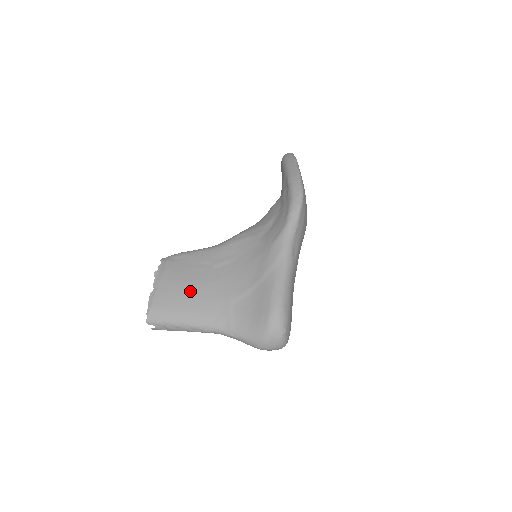
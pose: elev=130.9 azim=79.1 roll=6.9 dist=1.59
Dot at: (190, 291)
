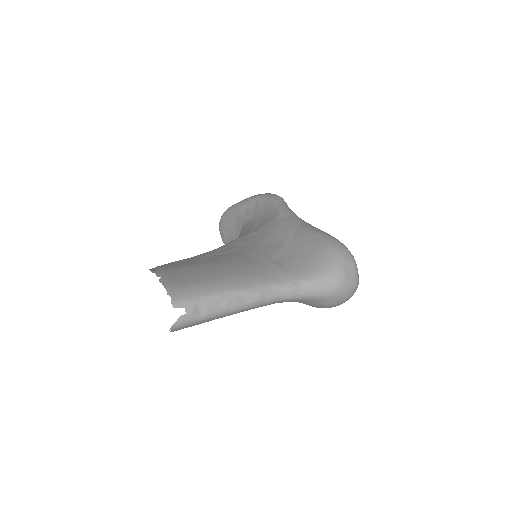
Dot at: (213, 266)
